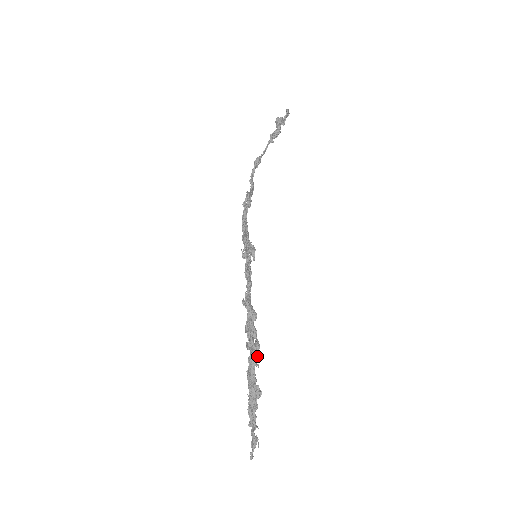
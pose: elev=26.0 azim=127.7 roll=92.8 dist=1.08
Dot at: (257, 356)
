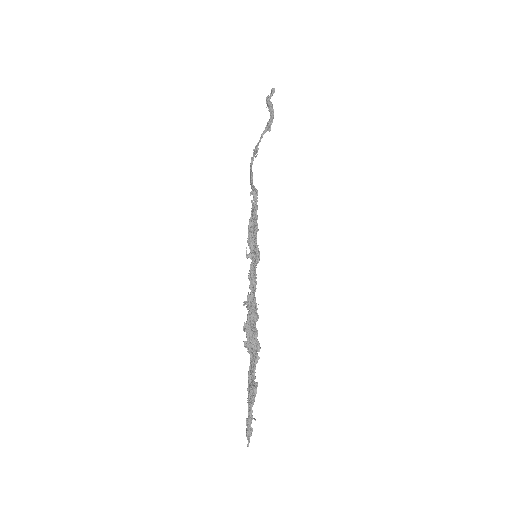
Dot at: occluded
